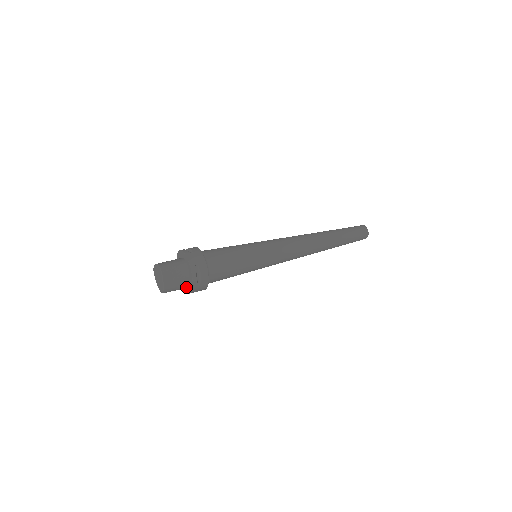
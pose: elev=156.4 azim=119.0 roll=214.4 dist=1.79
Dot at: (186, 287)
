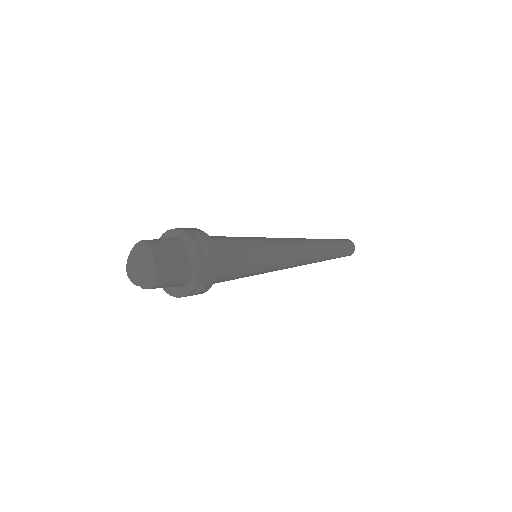
Dot at: (187, 276)
